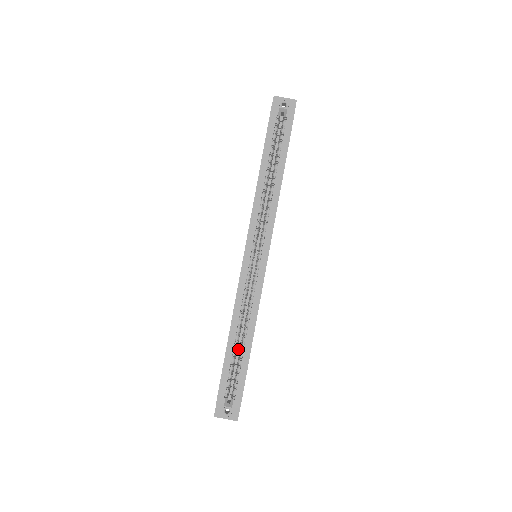
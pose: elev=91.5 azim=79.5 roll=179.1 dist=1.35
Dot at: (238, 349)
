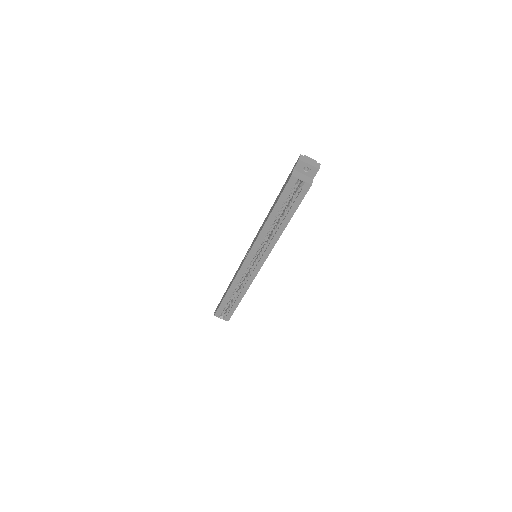
Dot at: occluded
